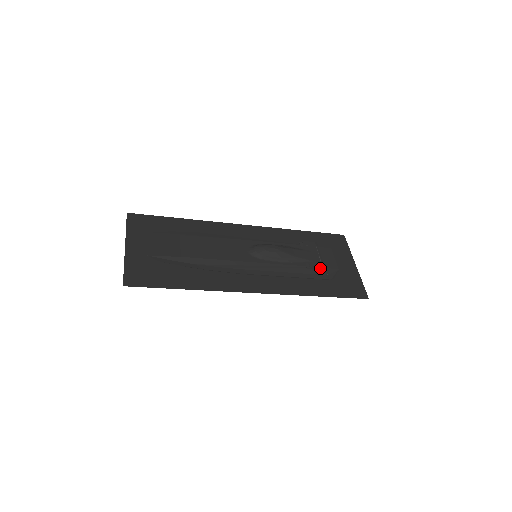
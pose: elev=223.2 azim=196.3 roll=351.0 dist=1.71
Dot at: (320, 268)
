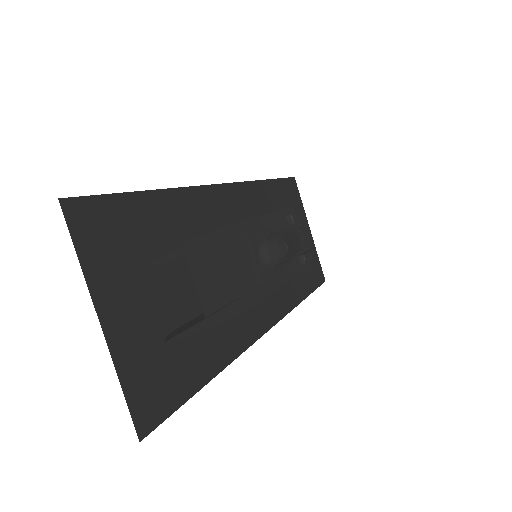
Dot at: (310, 260)
